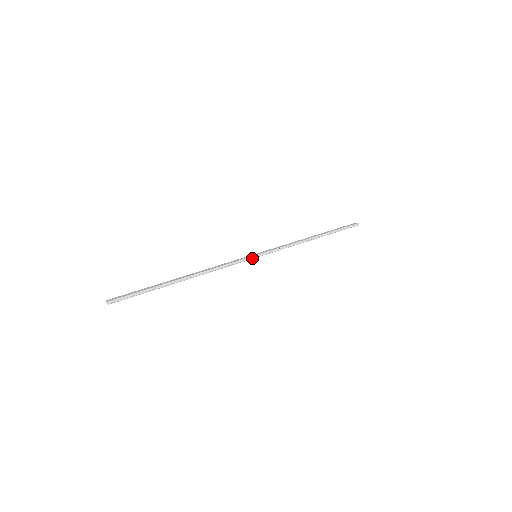
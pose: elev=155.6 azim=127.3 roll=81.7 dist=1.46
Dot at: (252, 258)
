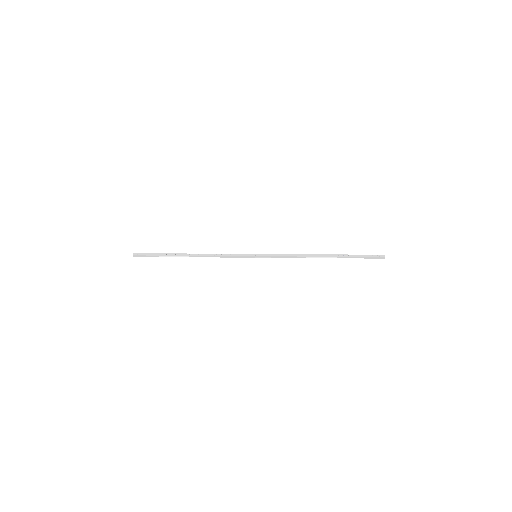
Dot at: (251, 257)
